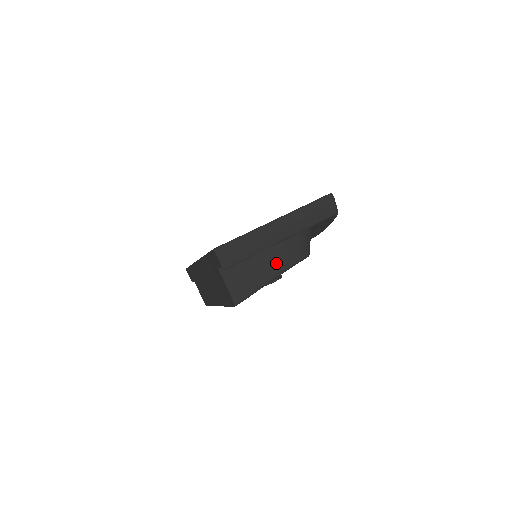
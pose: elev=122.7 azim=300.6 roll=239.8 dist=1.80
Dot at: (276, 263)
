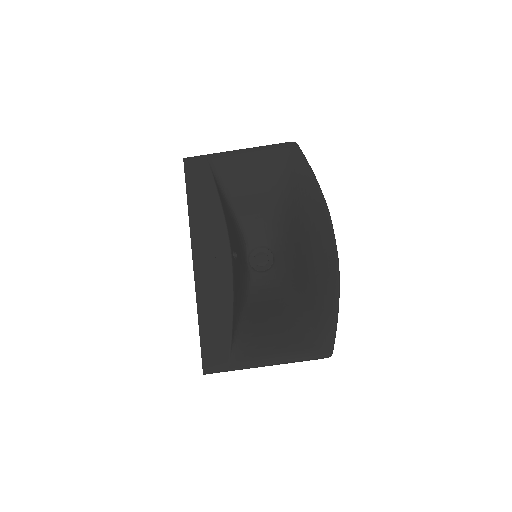
Dot at: occluded
